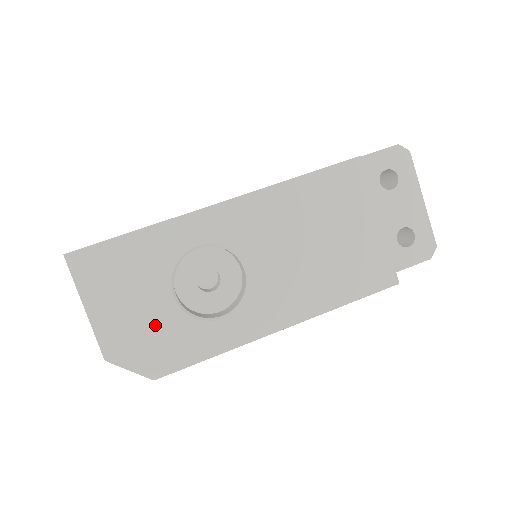
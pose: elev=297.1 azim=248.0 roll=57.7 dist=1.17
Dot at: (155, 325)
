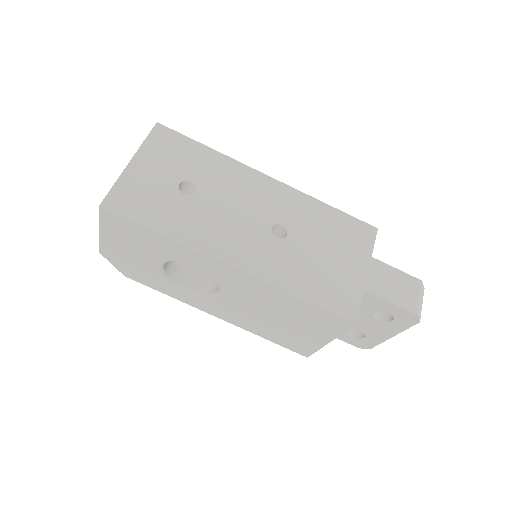
Dot at: (141, 265)
